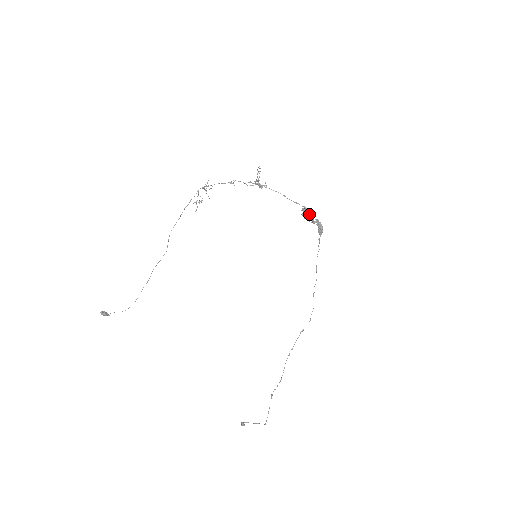
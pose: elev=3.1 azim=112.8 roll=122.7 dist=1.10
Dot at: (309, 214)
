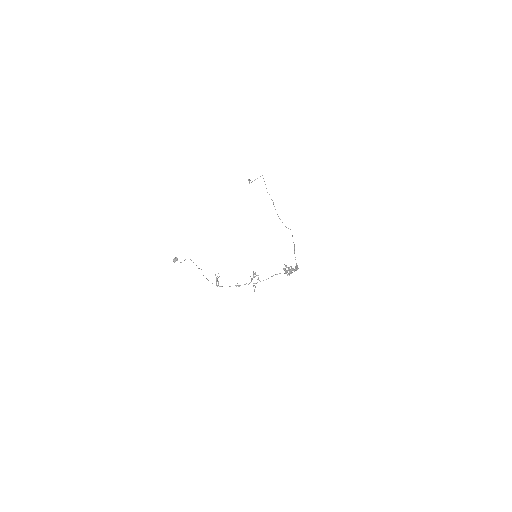
Dot at: (289, 275)
